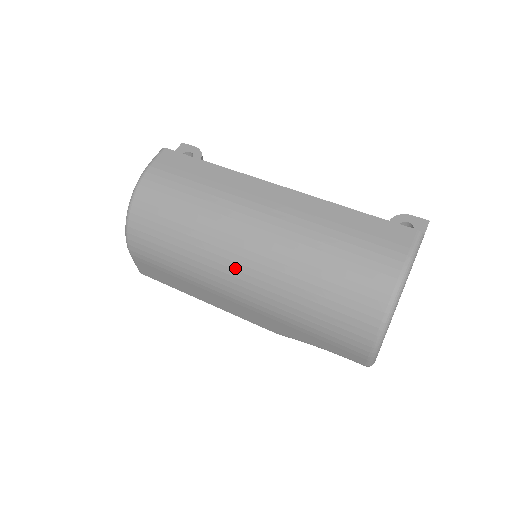
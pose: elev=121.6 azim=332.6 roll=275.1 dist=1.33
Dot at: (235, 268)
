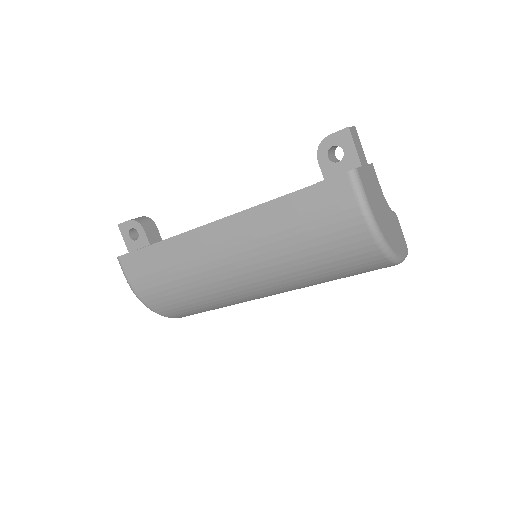
Dot at: (255, 294)
